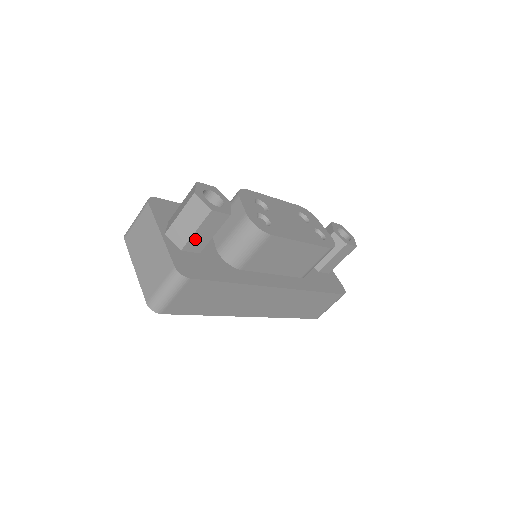
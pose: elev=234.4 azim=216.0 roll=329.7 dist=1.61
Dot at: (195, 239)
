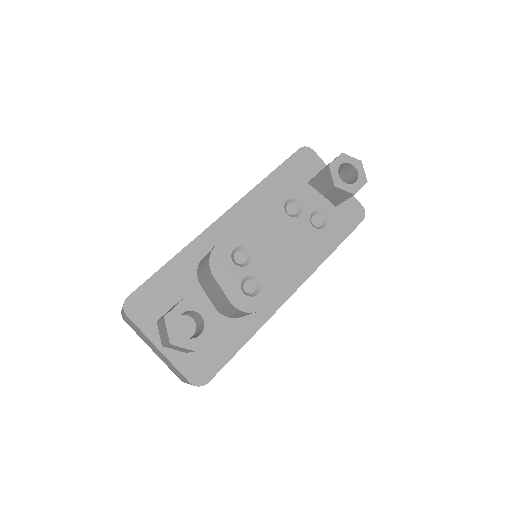
Dot at: occluded
